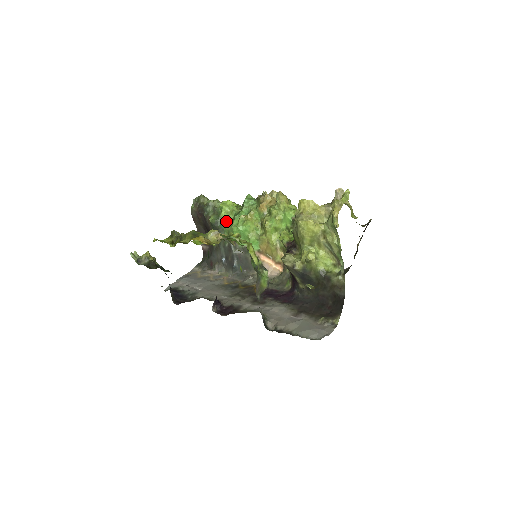
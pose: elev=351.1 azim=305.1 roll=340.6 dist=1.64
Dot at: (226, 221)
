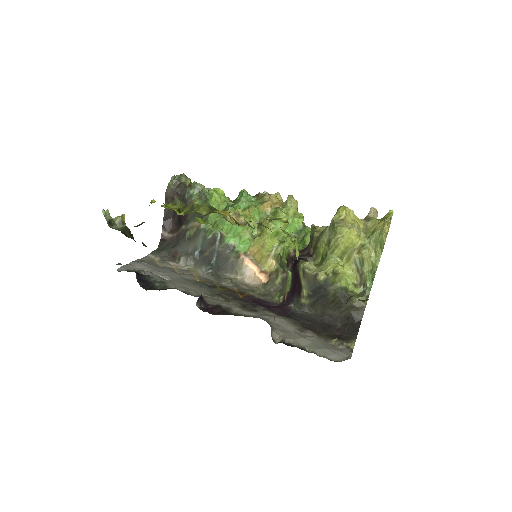
Dot at: occluded
